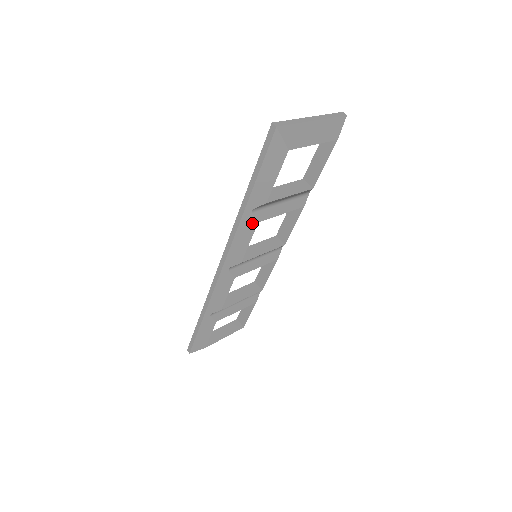
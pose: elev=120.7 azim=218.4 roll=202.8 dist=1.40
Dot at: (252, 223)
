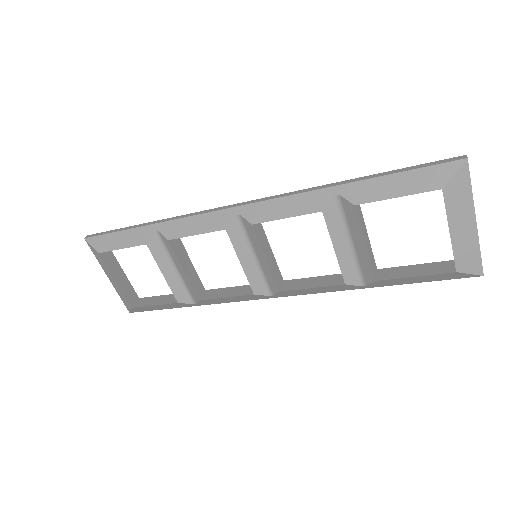
Dot at: (318, 205)
